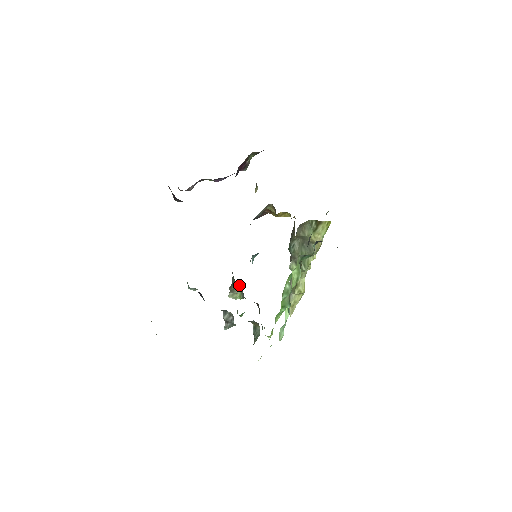
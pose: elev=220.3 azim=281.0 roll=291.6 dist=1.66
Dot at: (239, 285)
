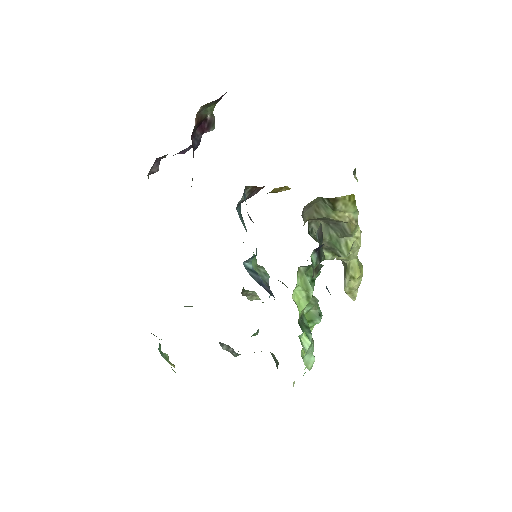
Dot at: occluded
